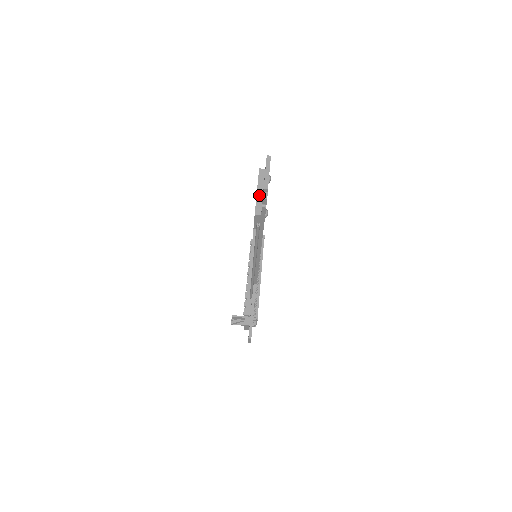
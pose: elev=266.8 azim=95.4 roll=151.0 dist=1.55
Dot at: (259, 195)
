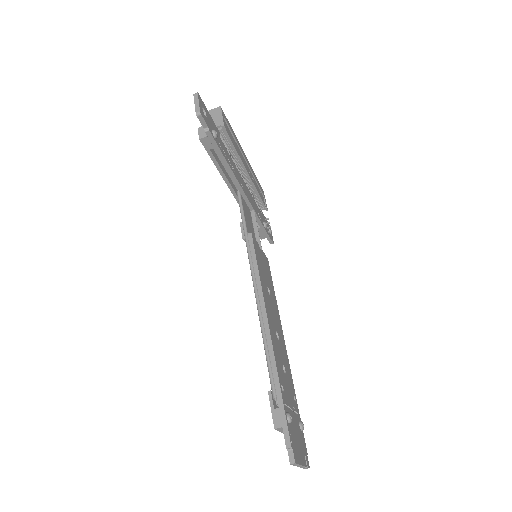
Dot at: occluded
